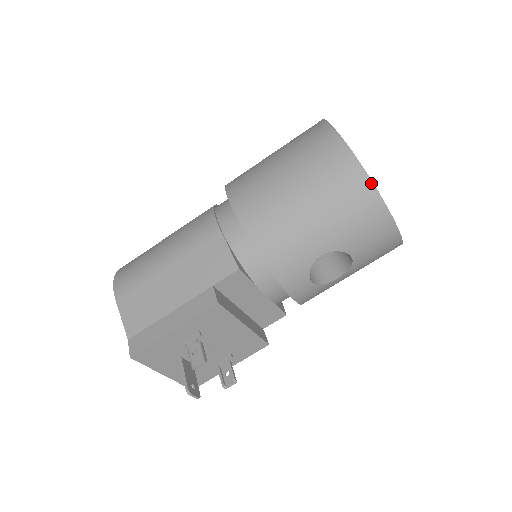
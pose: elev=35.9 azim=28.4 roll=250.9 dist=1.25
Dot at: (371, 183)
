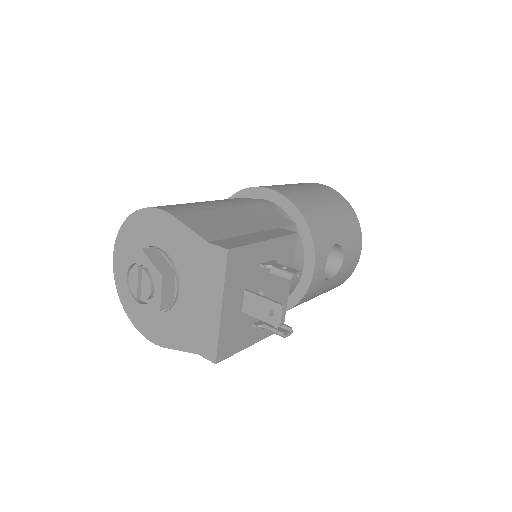
Dot at: (354, 211)
